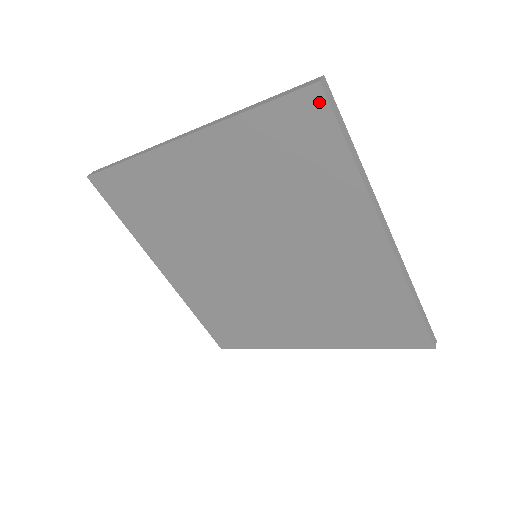
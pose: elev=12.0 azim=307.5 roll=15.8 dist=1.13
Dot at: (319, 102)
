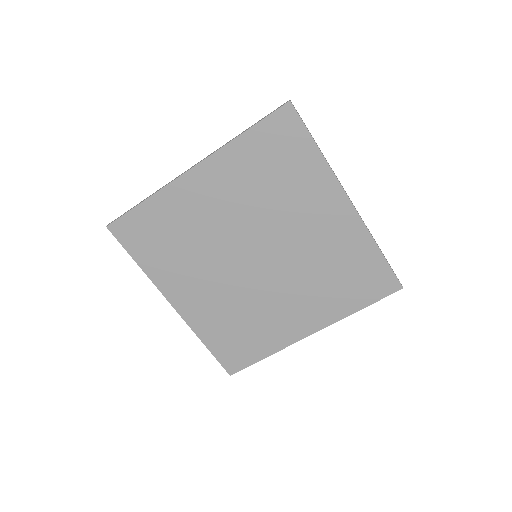
Dot at: (291, 114)
